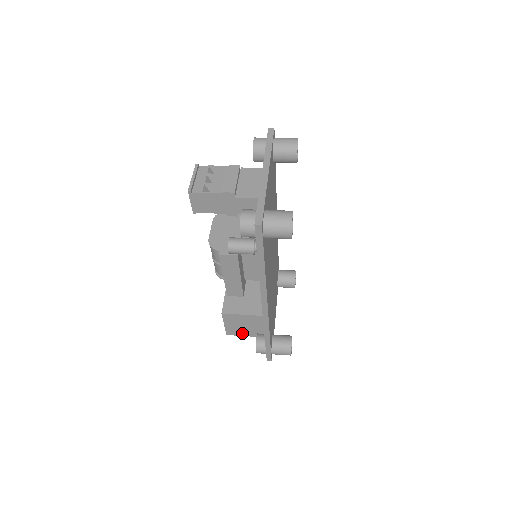
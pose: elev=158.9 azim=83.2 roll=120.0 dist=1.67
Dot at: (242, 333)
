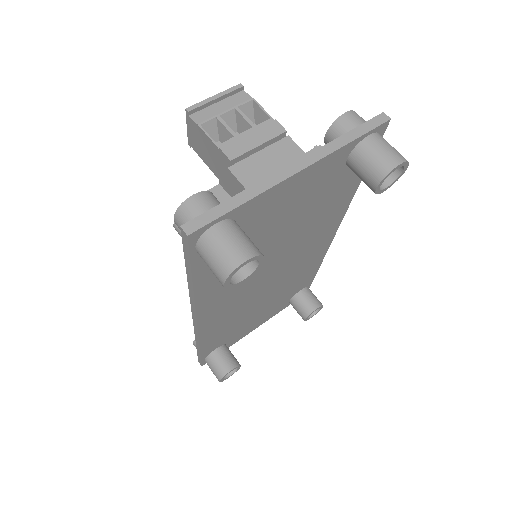
Dot at: occluded
